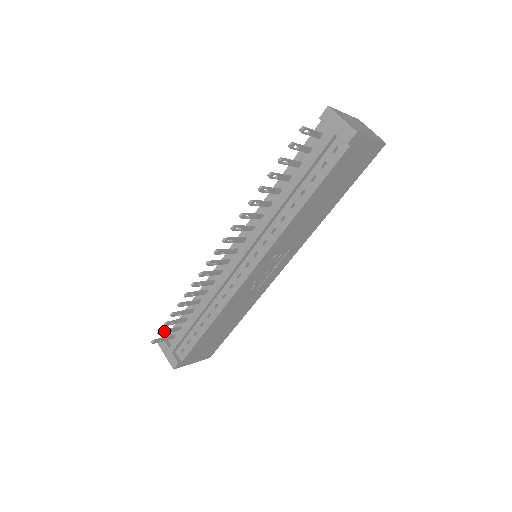
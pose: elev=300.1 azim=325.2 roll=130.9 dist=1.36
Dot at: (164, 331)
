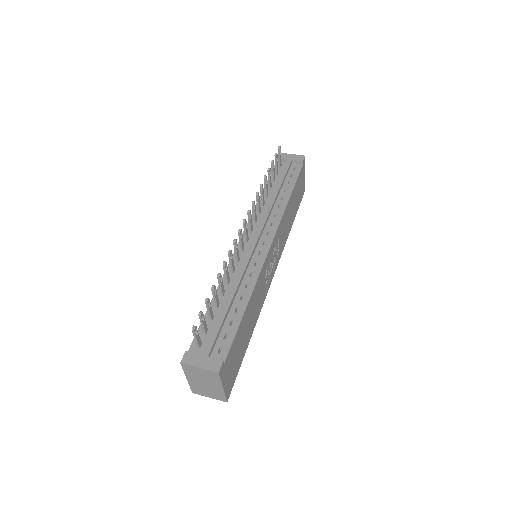
Dot at: (203, 315)
